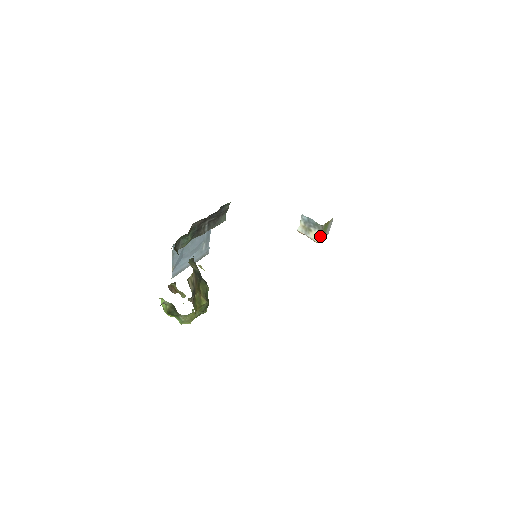
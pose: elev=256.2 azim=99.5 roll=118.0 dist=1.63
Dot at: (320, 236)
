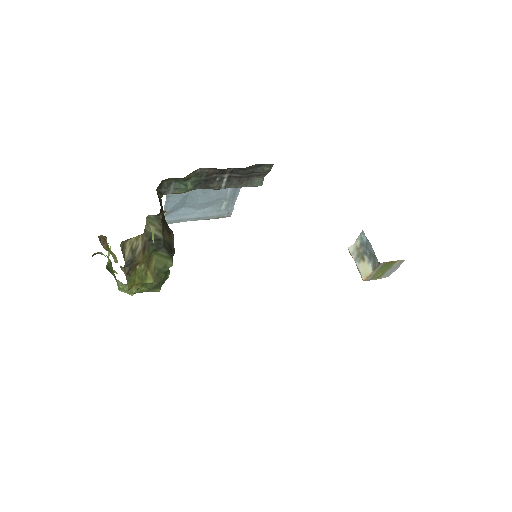
Dot at: (371, 274)
